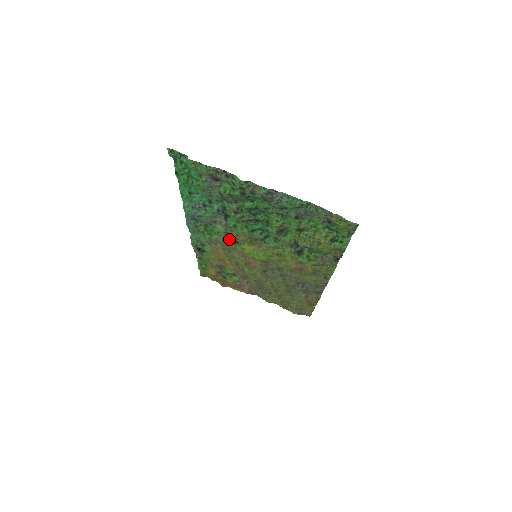
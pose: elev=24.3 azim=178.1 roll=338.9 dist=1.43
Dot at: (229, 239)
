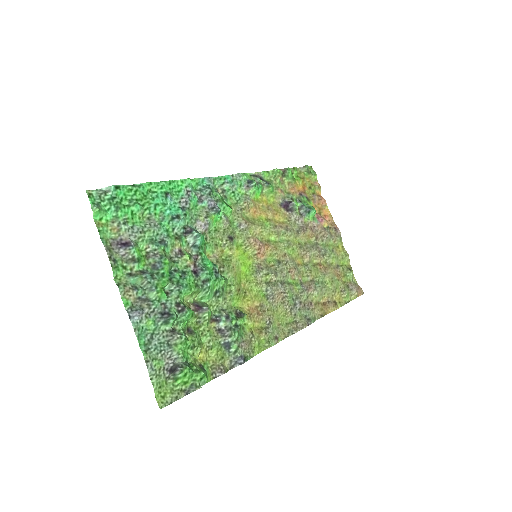
Dot at: (228, 231)
